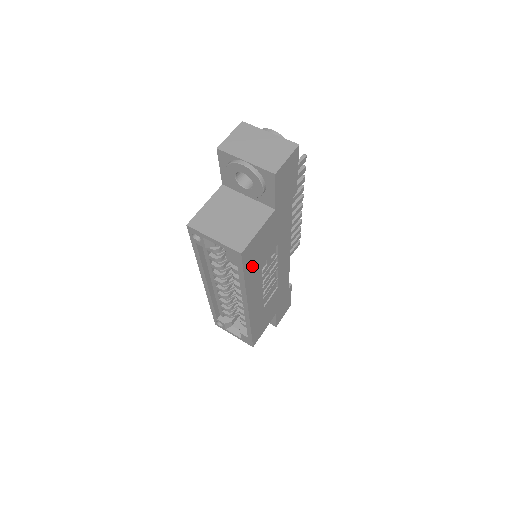
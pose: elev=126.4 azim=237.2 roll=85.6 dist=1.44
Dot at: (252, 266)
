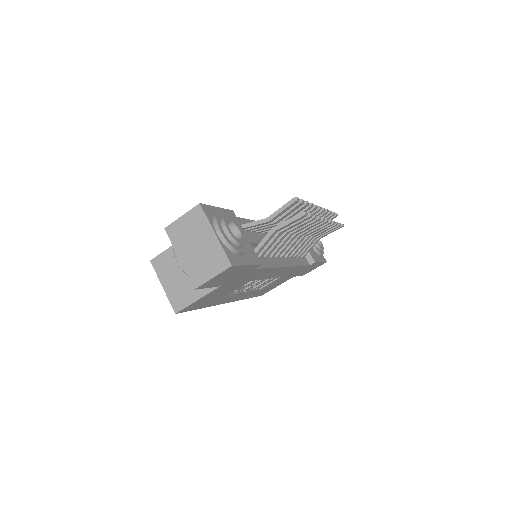
Dot at: (207, 303)
